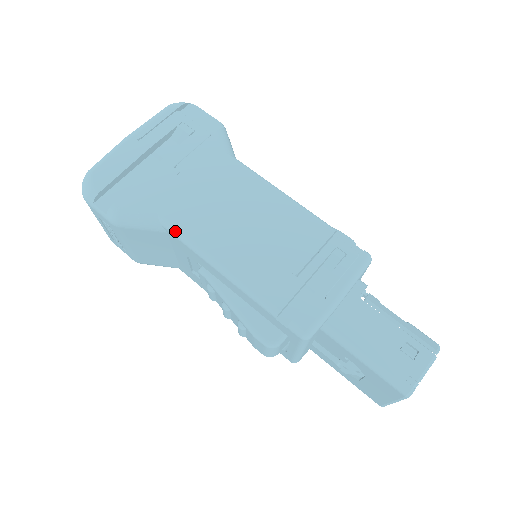
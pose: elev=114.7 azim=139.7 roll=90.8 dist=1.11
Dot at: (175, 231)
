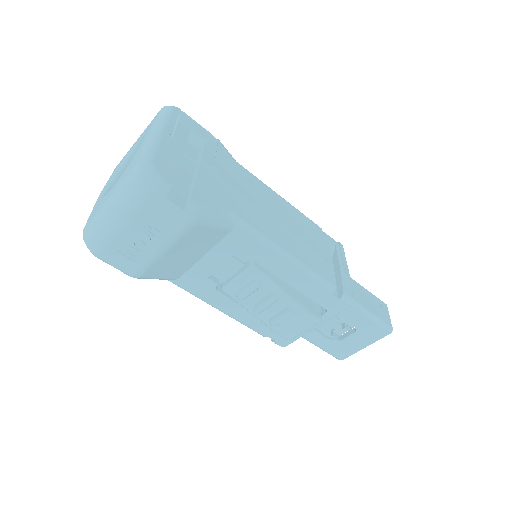
Dot at: (248, 227)
